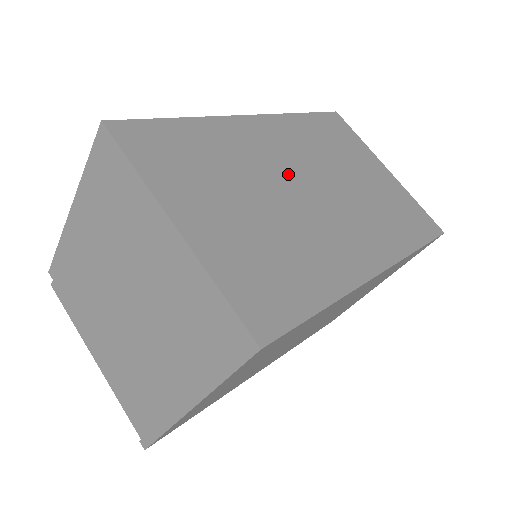
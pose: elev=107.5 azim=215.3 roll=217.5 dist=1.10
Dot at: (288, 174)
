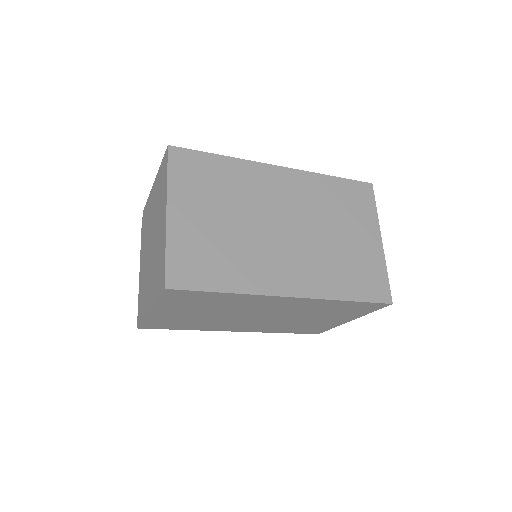
Dot at: (274, 212)
